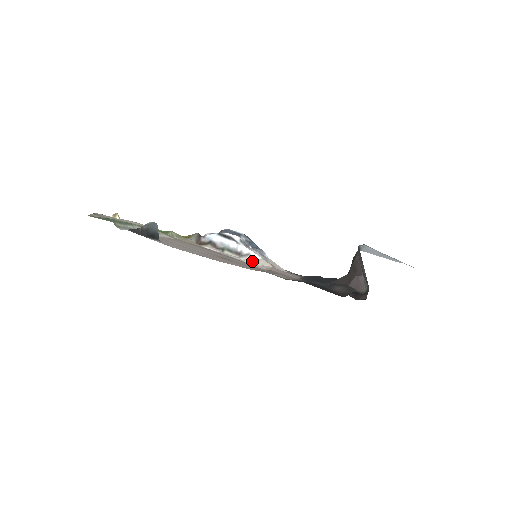
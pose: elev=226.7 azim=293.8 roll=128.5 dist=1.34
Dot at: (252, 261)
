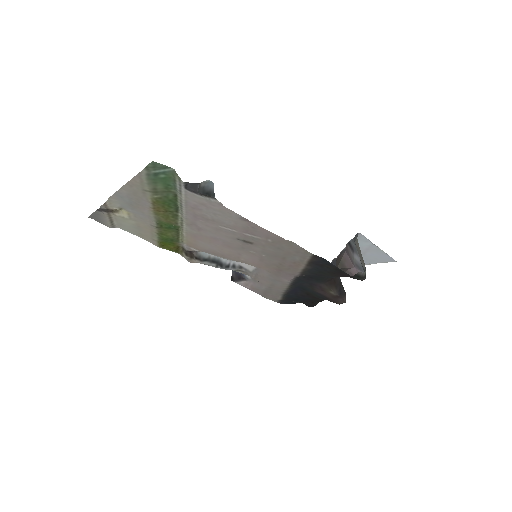
Dot at: occluded
